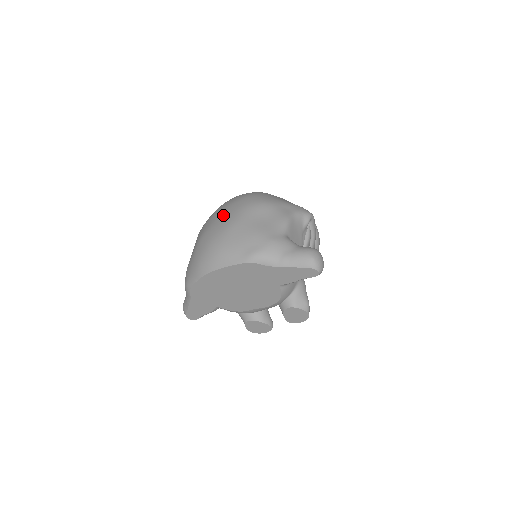
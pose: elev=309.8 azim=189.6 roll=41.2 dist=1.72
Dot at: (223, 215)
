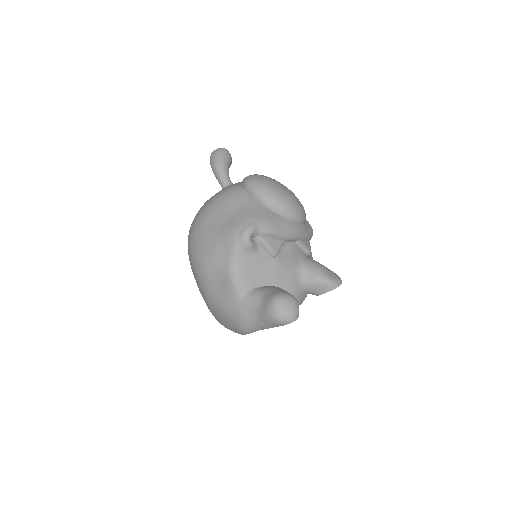
Dot at: occluded
